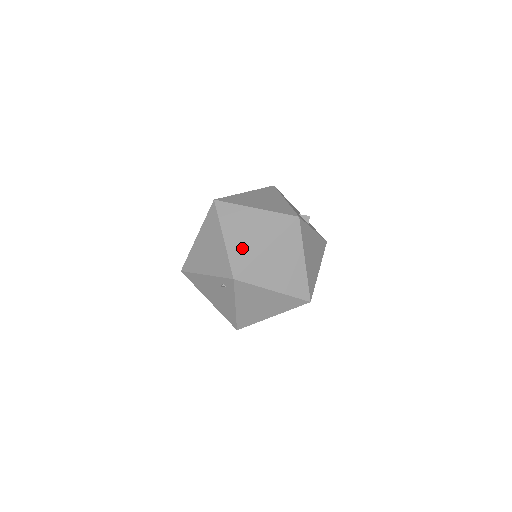
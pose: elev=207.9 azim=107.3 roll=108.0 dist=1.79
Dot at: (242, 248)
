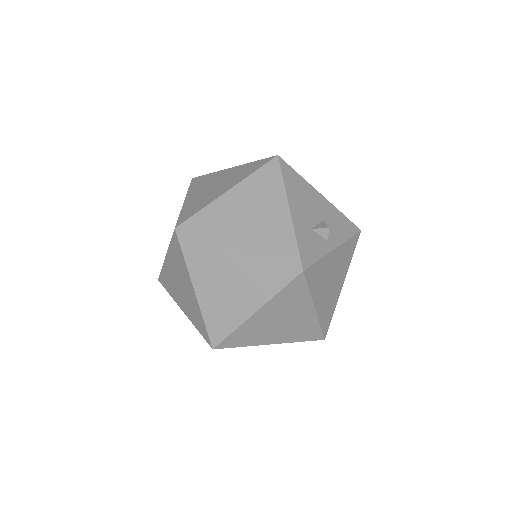
Dot at: (221, 309)
